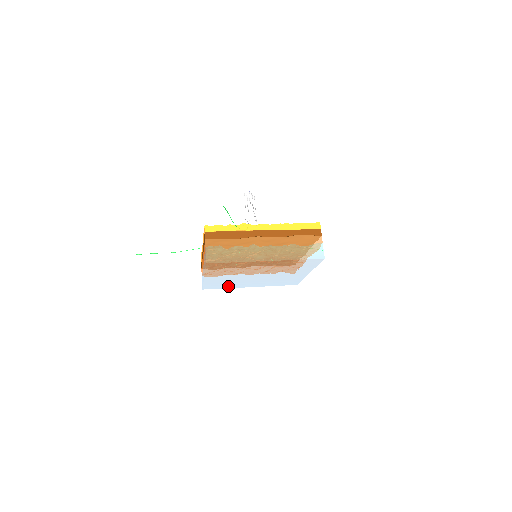
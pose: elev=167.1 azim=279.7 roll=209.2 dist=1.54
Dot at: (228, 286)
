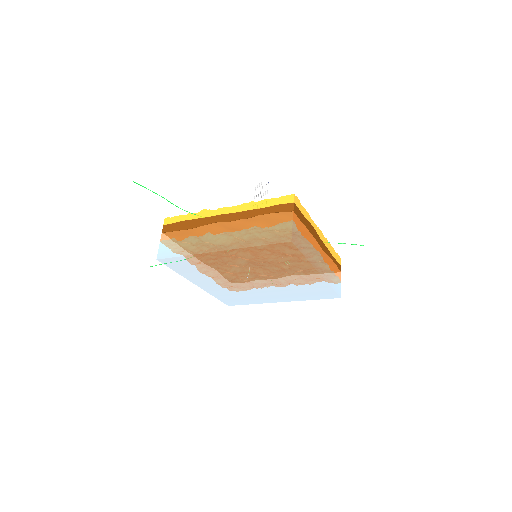
Dot at: (250, 300)
